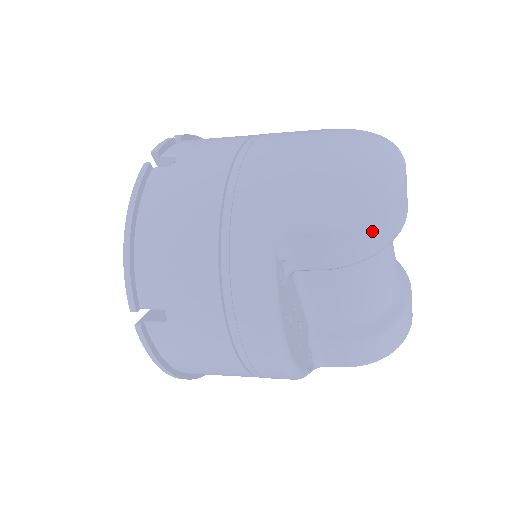
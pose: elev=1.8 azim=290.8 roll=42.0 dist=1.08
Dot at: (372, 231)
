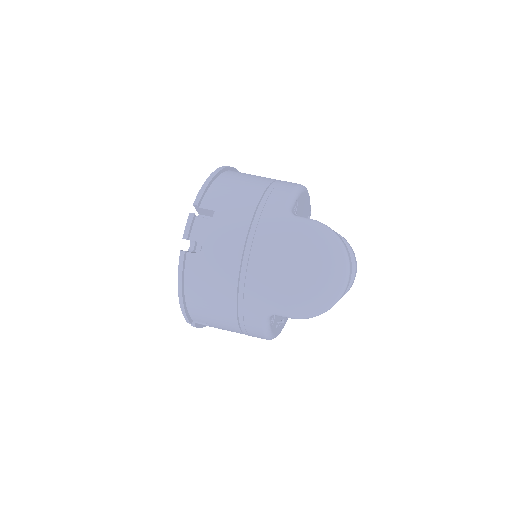
Dot at: occluded
